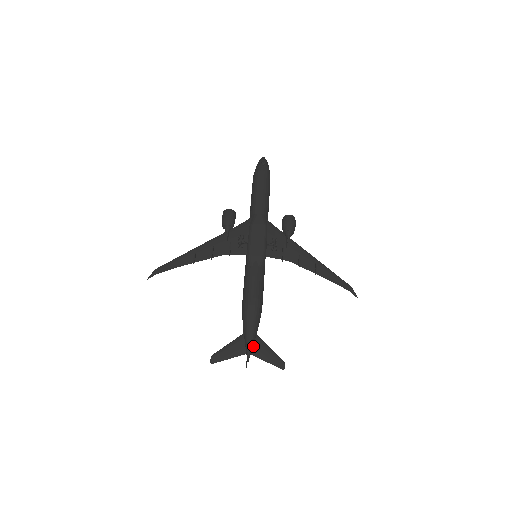
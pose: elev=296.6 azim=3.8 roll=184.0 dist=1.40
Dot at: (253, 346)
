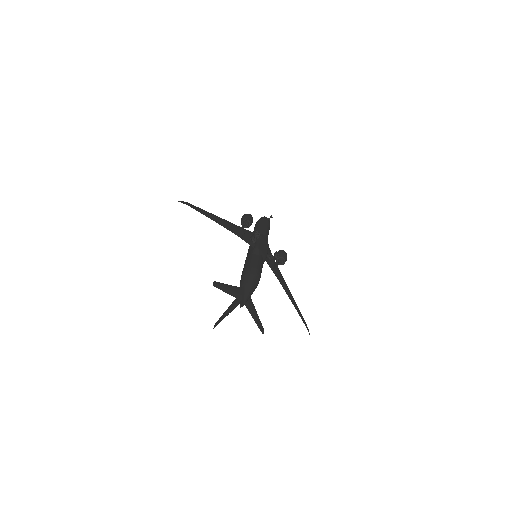
Dot at: (247, 300)
